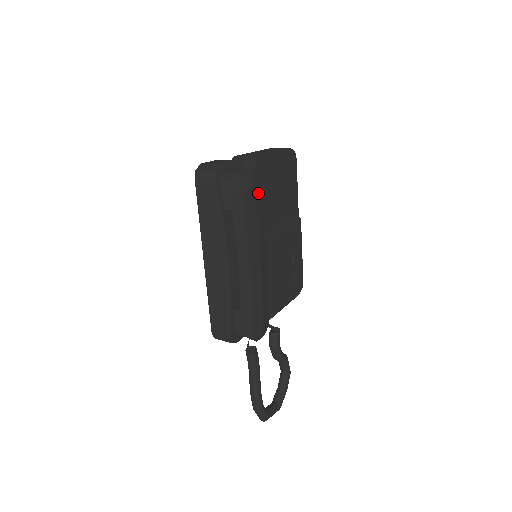
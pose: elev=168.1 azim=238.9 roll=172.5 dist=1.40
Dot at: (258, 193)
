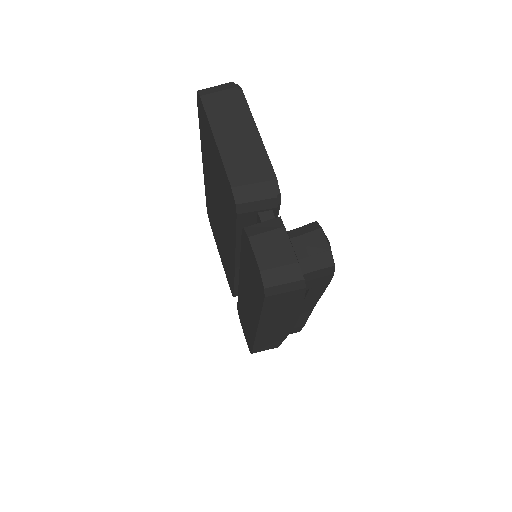
Dot at: occluded
